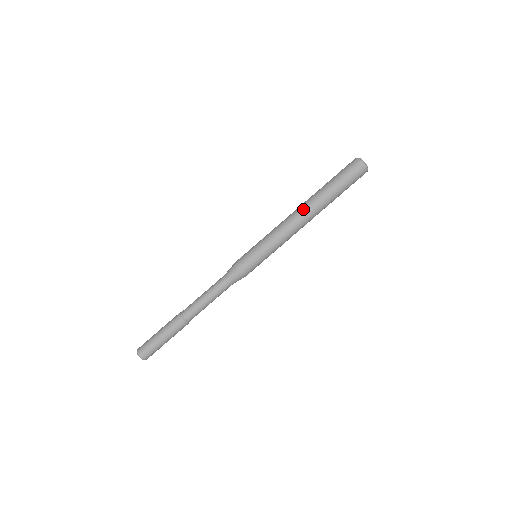
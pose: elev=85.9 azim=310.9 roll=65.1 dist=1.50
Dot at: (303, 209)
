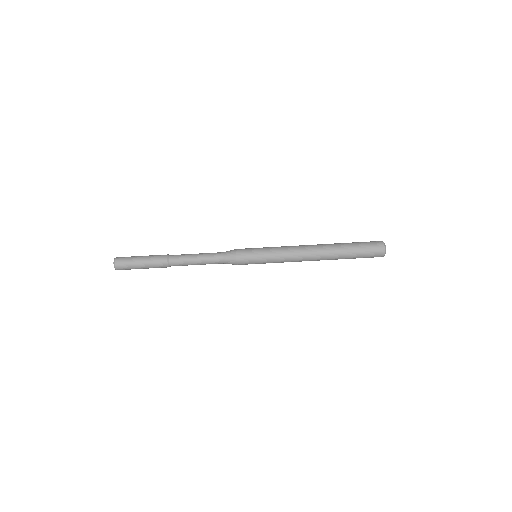
Dot at: (316, 248)
